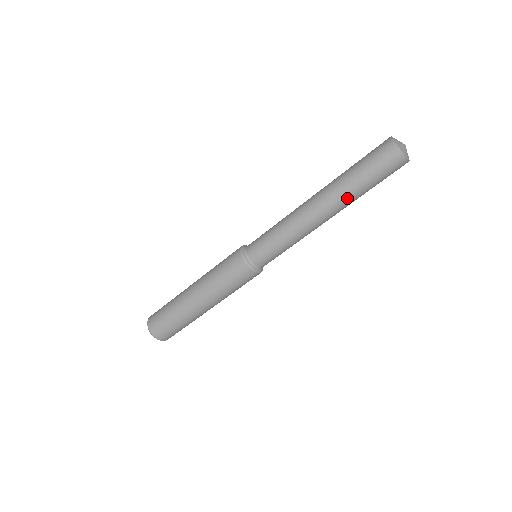
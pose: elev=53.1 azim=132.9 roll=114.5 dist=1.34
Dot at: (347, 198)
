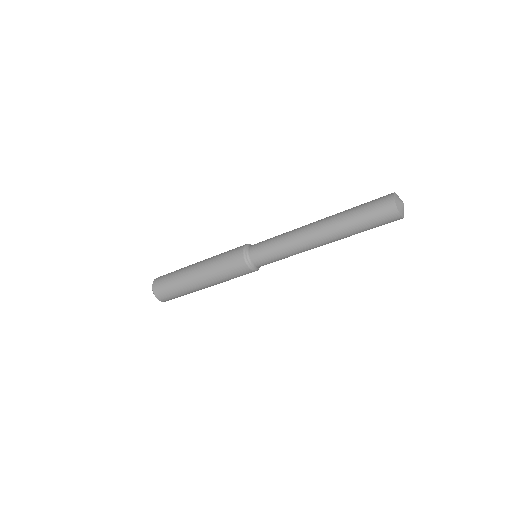
Dot at: (348, 236)
